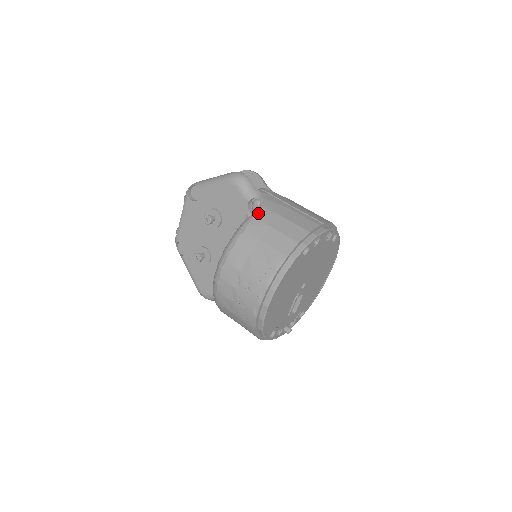
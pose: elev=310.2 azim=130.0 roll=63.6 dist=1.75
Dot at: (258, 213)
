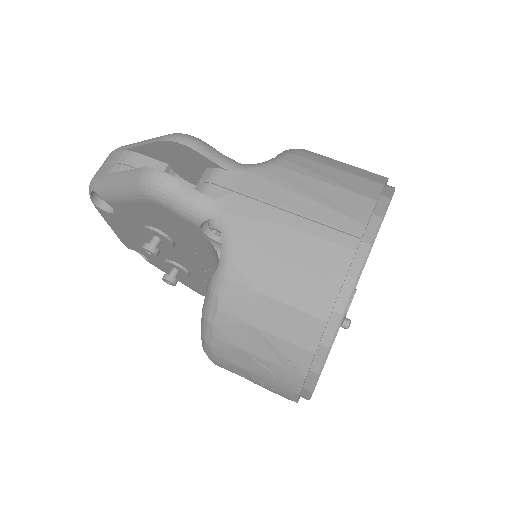
Dot at: (227, 266)
